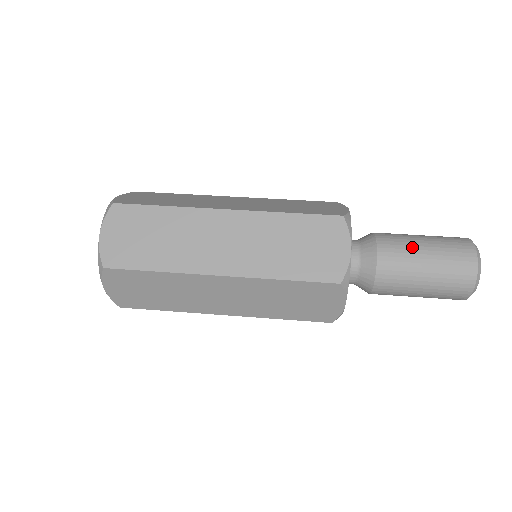
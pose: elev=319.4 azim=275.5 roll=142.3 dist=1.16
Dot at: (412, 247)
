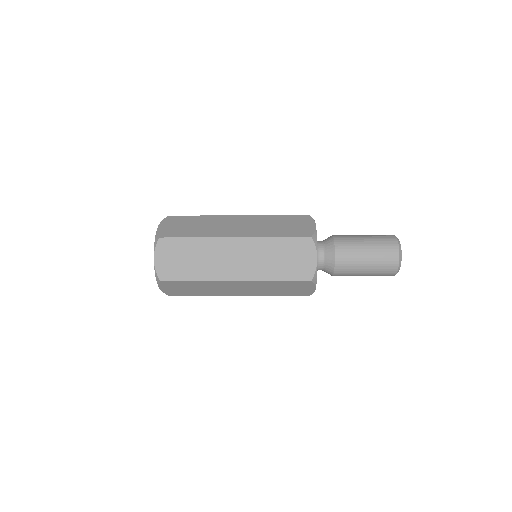
Dot at: (355, 235)
